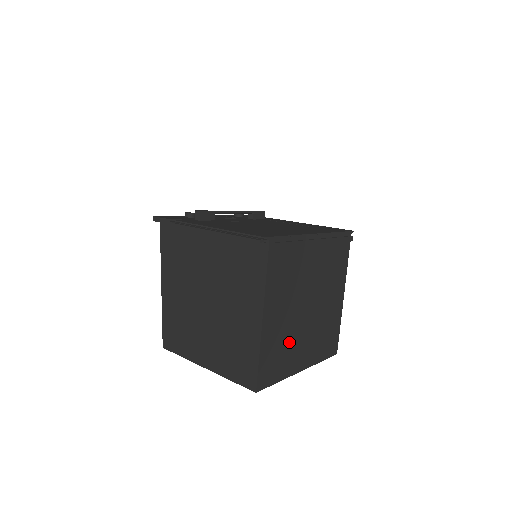
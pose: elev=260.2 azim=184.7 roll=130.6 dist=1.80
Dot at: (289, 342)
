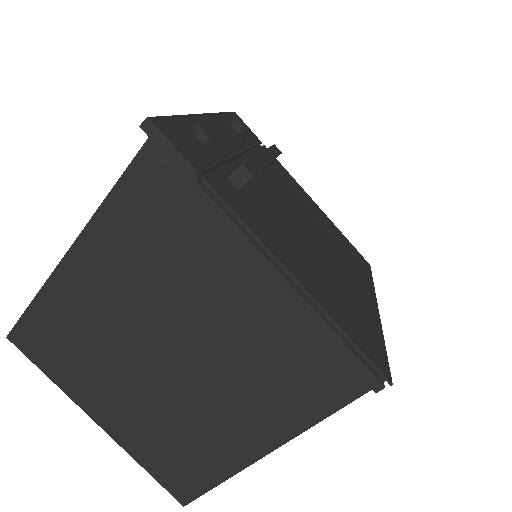
Dot at: occluded
